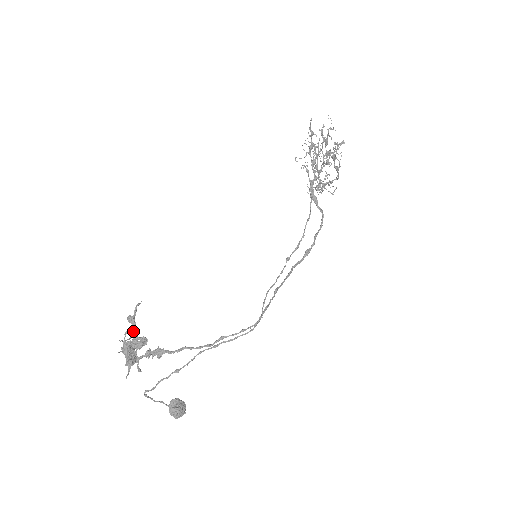
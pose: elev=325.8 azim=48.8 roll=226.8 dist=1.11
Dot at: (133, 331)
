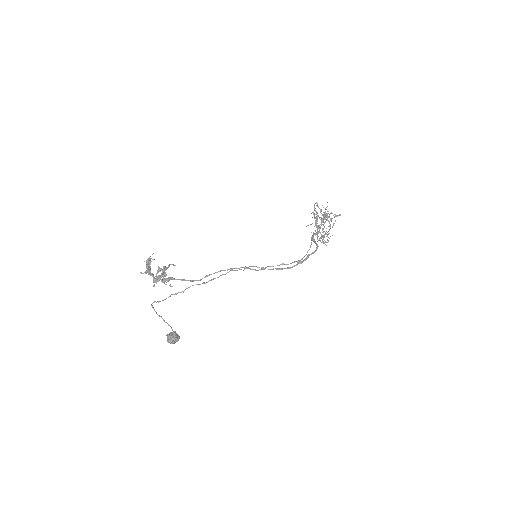
Dot at: (162, 273)
